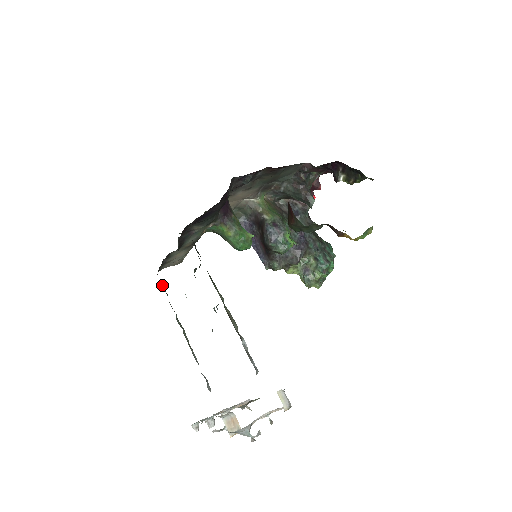
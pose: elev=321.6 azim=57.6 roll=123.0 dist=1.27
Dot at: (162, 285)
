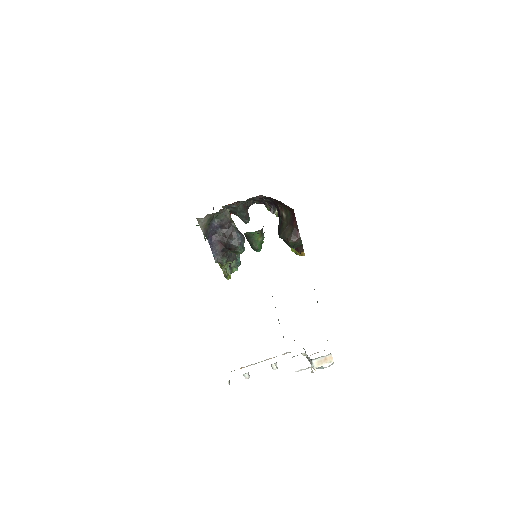
Dot at: occluded
